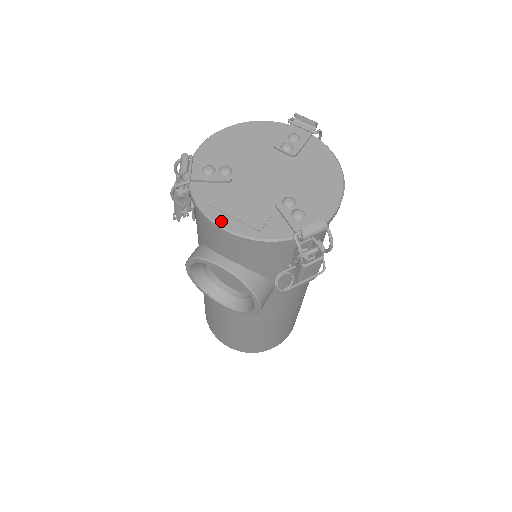
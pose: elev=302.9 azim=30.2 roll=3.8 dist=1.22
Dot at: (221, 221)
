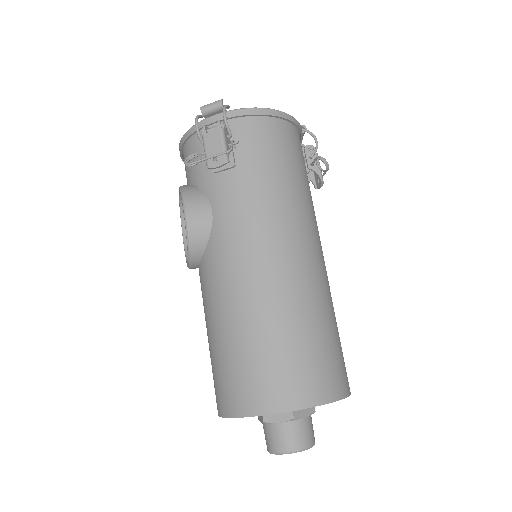
Dot at: occluded
